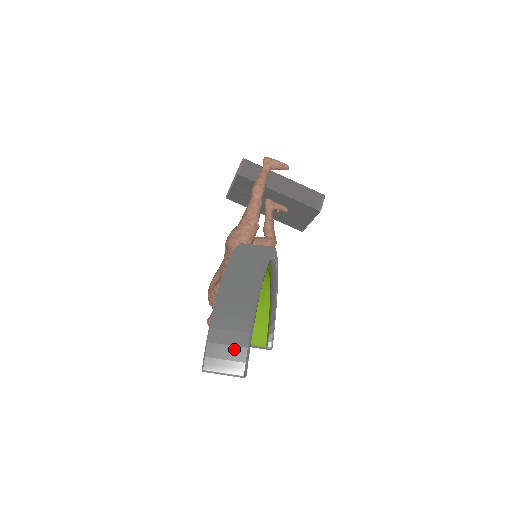
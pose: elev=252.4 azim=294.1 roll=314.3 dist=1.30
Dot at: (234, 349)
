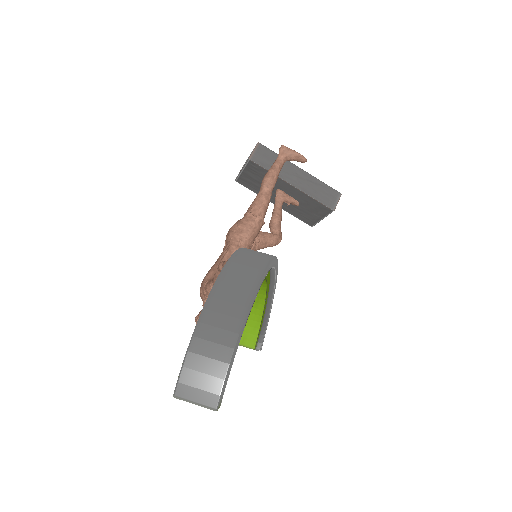
Dot at: (210, 379)
